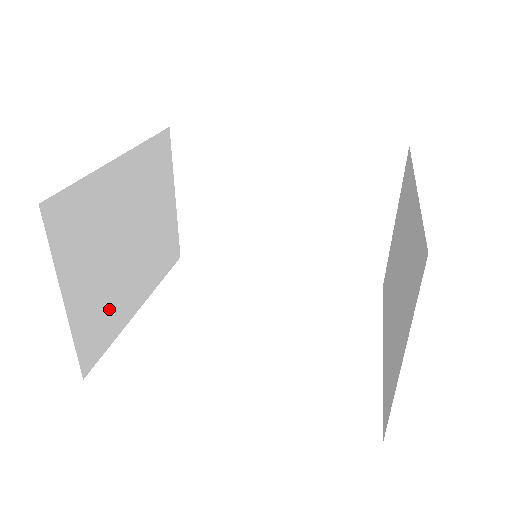
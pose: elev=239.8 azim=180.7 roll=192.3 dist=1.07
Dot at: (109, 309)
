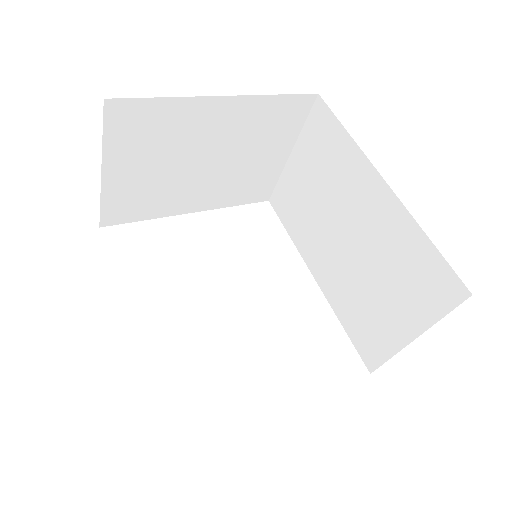
Dot at: (152, 198)
